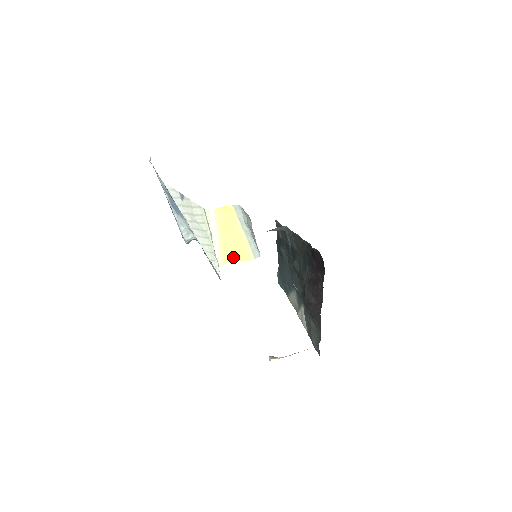
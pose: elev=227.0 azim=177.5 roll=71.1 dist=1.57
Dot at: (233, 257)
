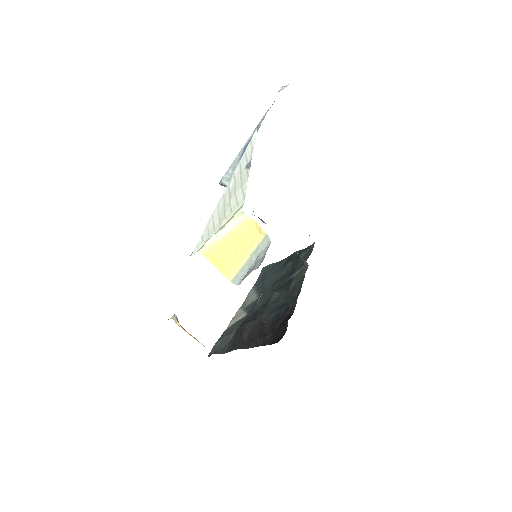
Dot at: (217, 260)
